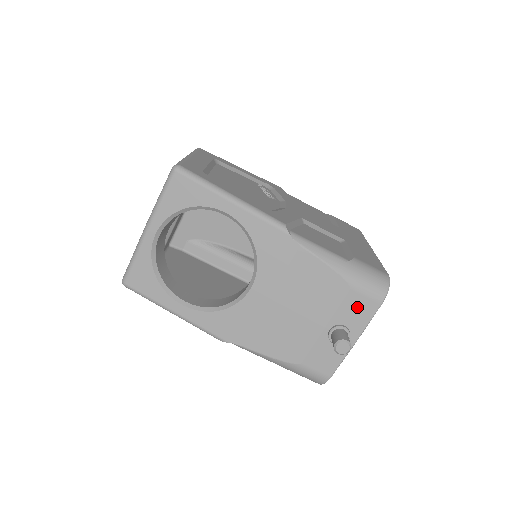
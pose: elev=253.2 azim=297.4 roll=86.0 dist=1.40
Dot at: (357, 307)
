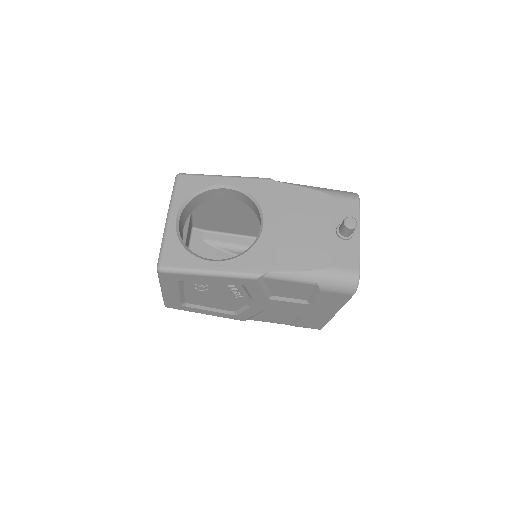
Dot at: (345, 208)
